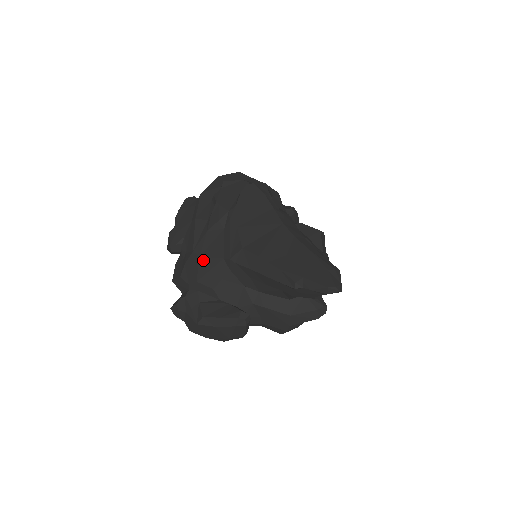
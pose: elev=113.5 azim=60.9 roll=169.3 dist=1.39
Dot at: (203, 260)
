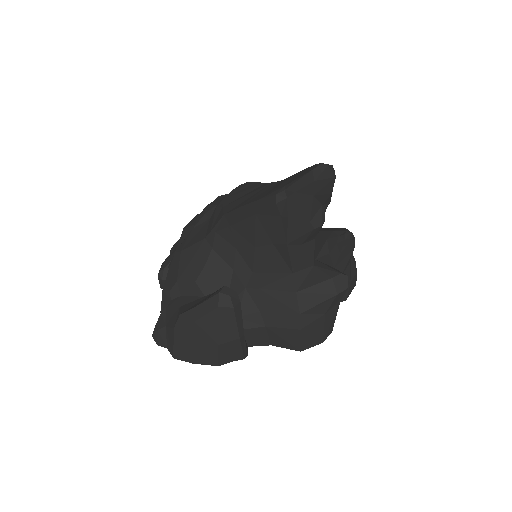
Dot at: (184, 253)
